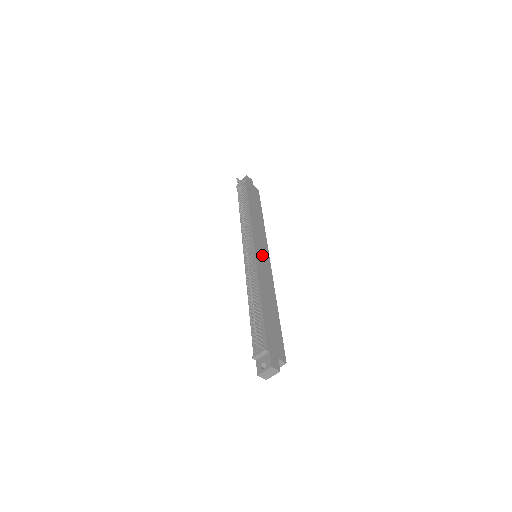
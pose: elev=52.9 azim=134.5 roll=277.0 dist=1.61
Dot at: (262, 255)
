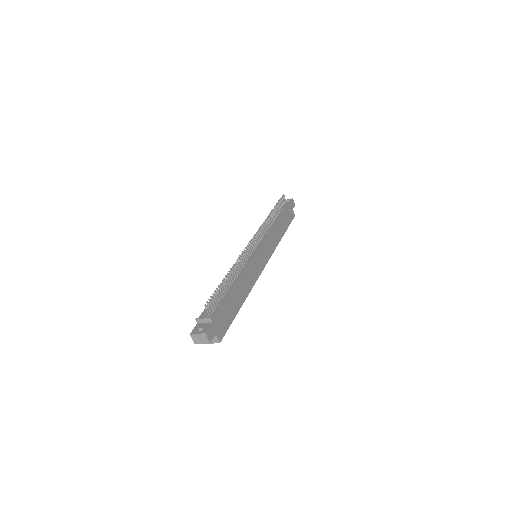
Dot at: (261, 258)
